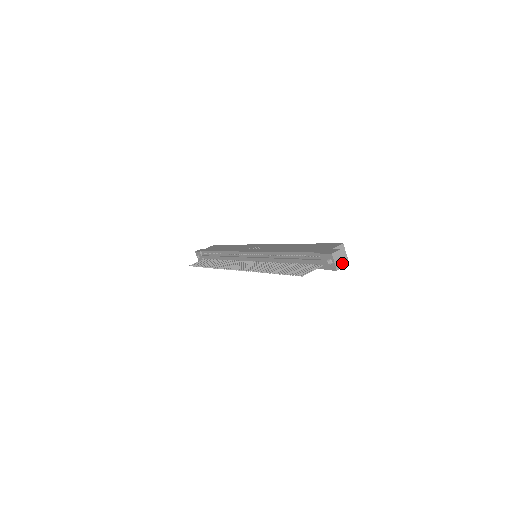
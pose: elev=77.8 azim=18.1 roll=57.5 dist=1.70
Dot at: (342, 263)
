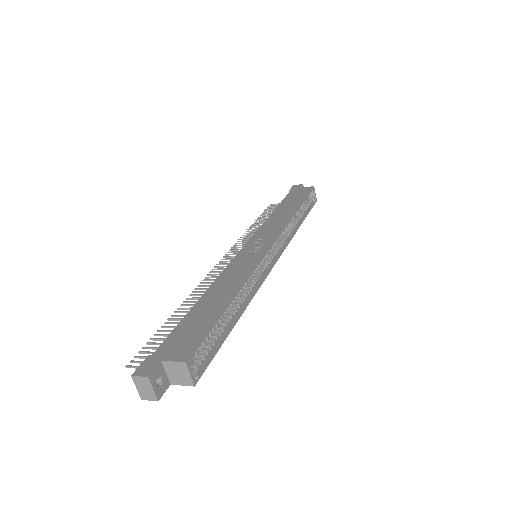
Dot at: (152, 395)
